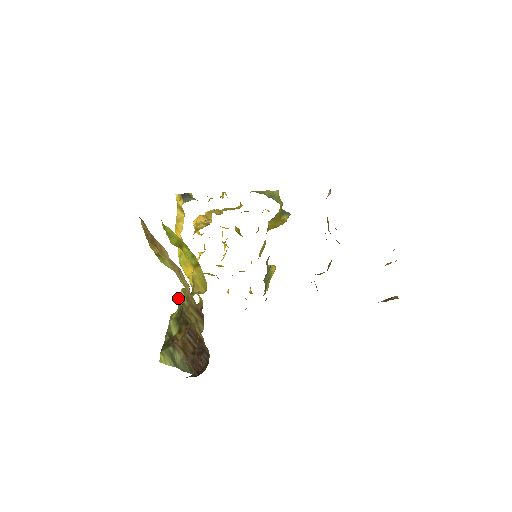
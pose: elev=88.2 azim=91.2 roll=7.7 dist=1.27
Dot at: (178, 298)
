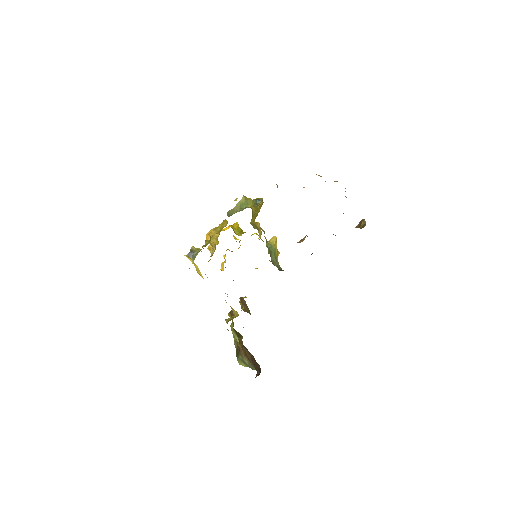
Dot at: (228, 315)
